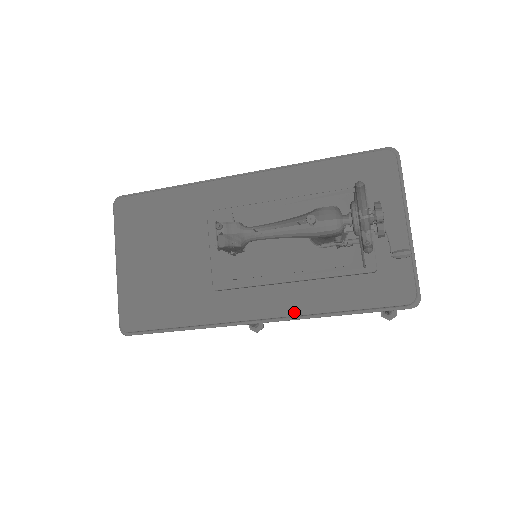
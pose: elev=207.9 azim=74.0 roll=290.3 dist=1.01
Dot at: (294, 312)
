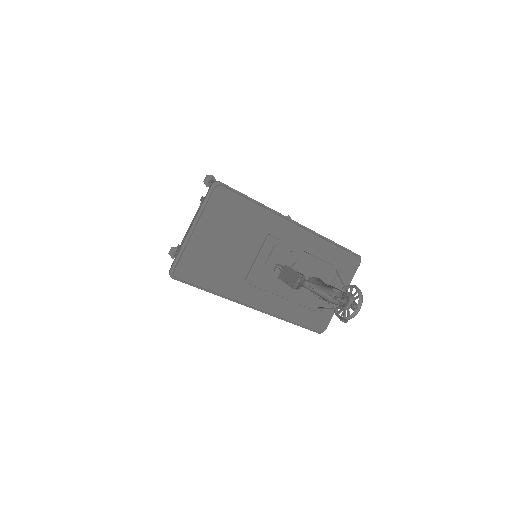
Dot at: (275, 313)
